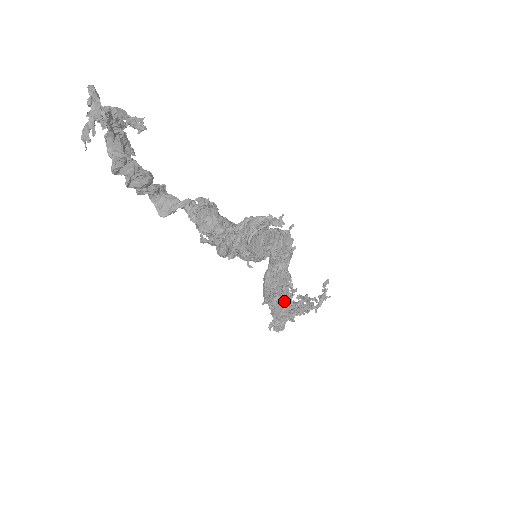
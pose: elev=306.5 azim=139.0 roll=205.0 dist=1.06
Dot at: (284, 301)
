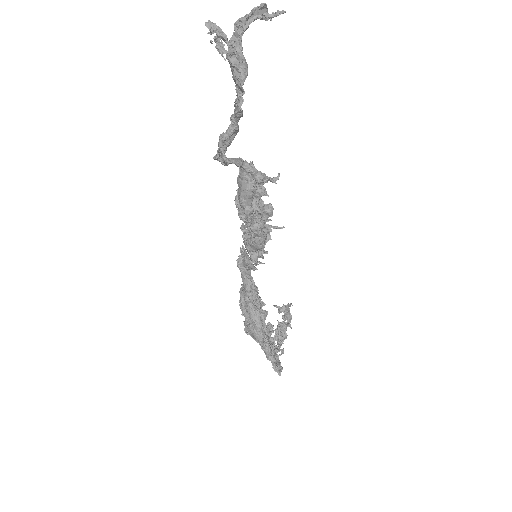
Dot at: (269, 333)
